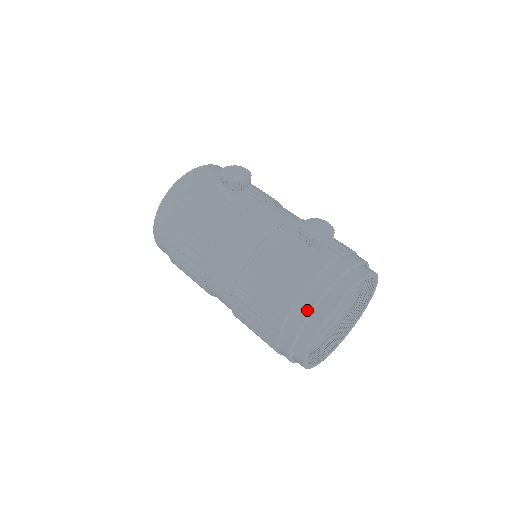
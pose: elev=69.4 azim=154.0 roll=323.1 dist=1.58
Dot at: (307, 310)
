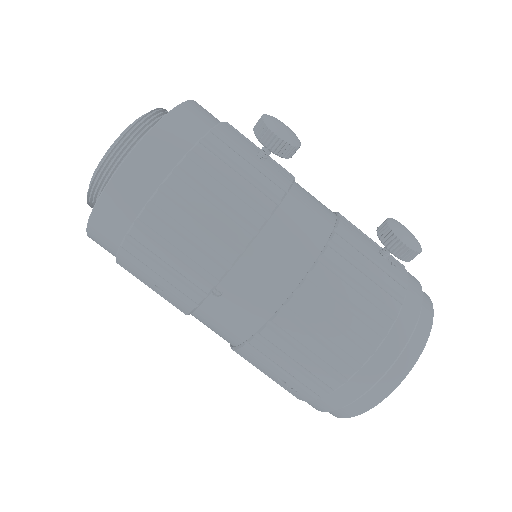
Dot at: (399, 348)
